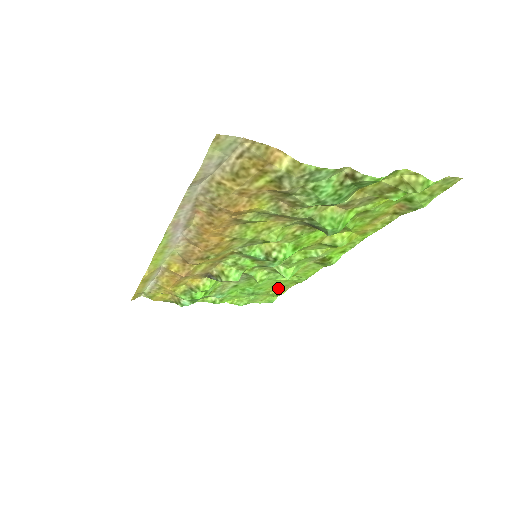
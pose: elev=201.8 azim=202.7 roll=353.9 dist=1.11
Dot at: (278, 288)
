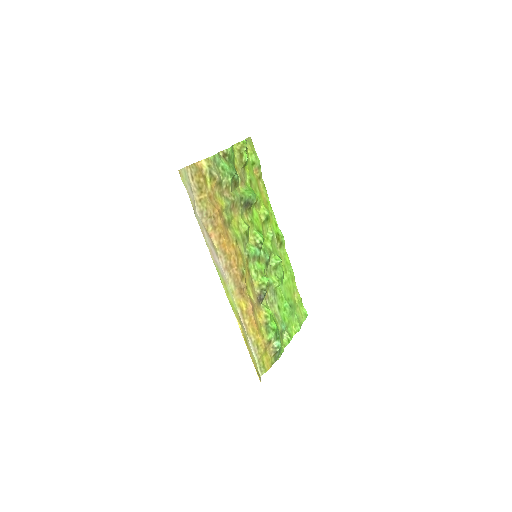
Dot at: (295, 295)
